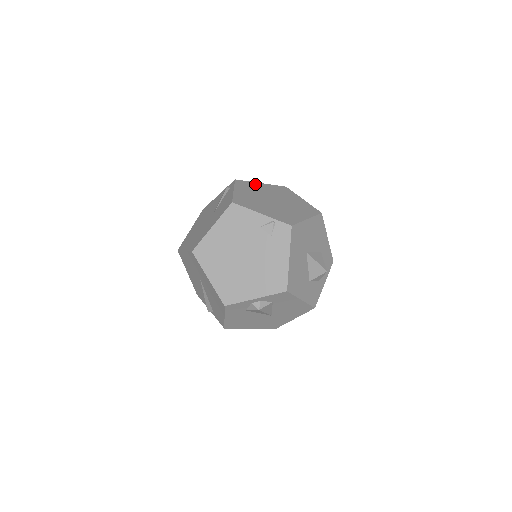
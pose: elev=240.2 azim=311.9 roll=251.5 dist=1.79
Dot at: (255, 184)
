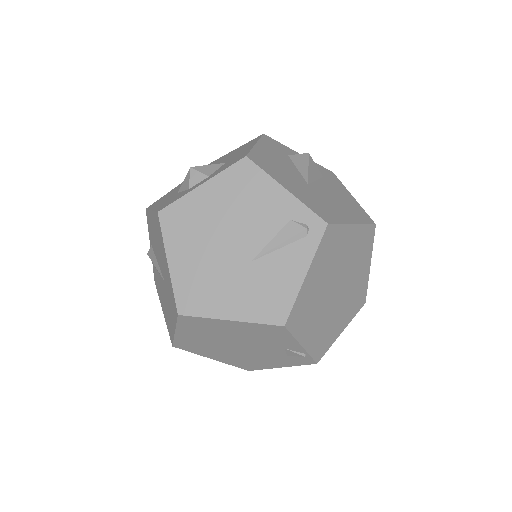
Dot at: (345, 234)
